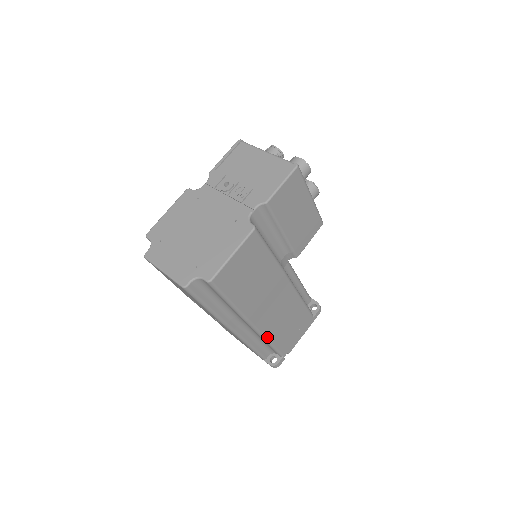
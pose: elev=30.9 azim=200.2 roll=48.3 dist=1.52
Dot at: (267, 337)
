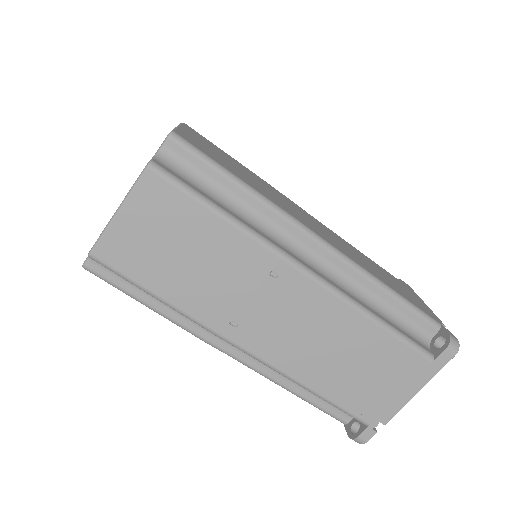
Dot at: (368, 272)
